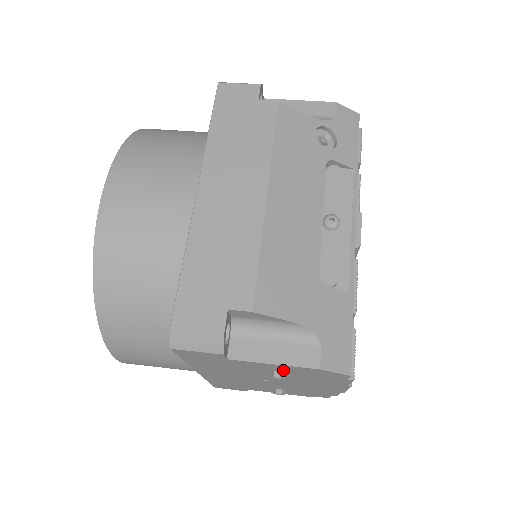
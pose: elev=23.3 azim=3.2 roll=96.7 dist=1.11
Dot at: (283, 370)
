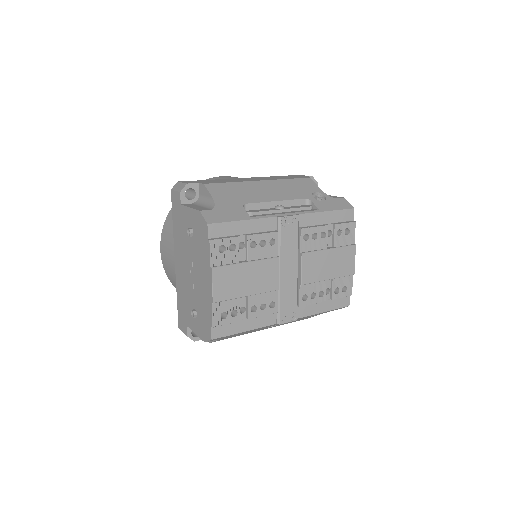
Dot at: (193, 225)
